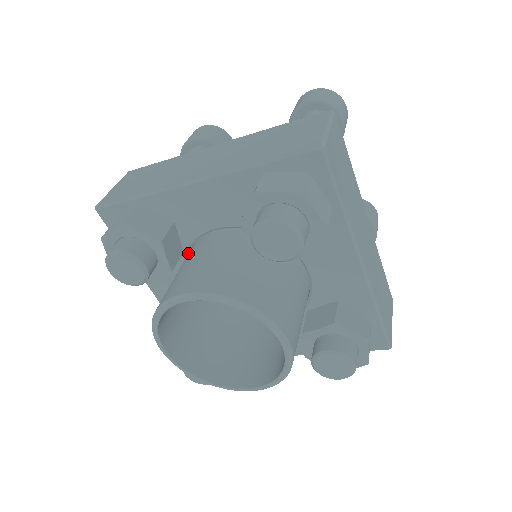
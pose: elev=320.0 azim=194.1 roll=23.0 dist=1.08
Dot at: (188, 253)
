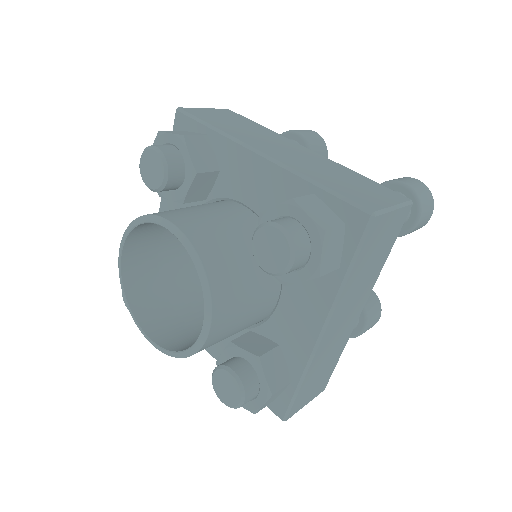
Dot at: occluded
